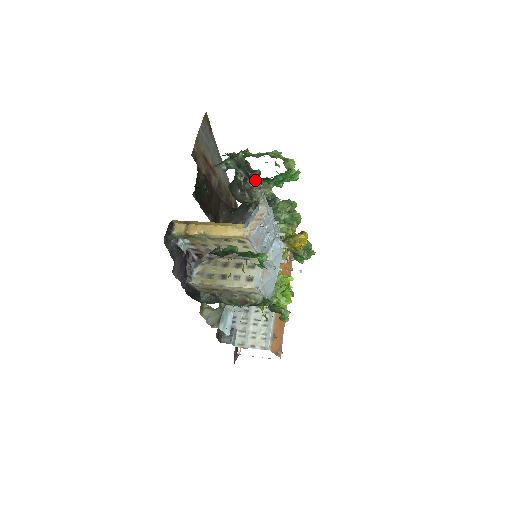
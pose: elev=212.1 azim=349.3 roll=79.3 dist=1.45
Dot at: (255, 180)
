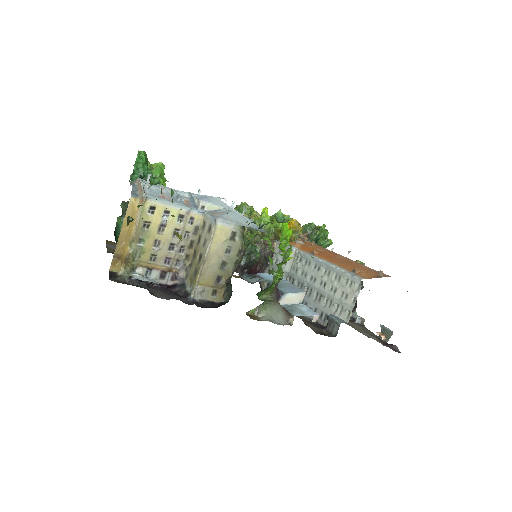
Dot at: occluded
